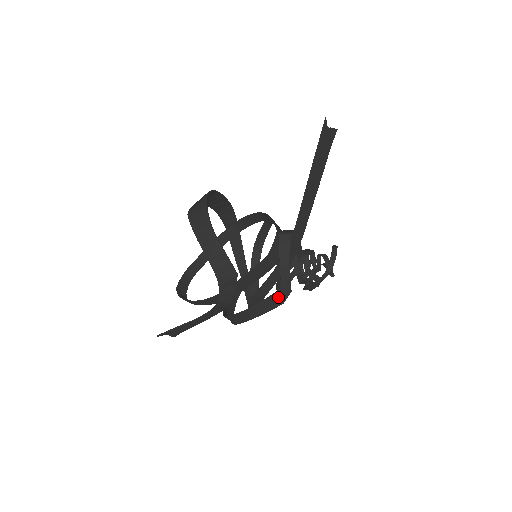
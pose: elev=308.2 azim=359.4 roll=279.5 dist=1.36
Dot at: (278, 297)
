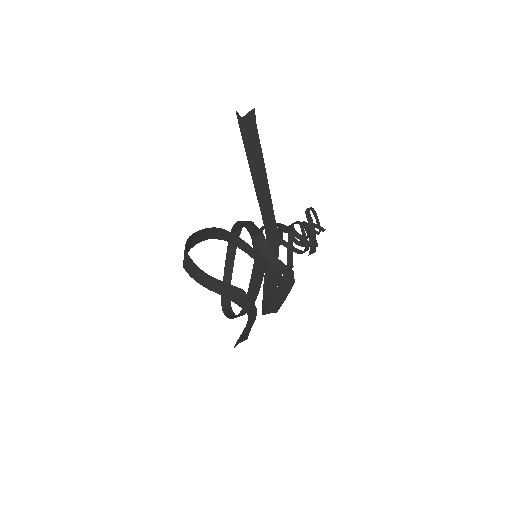
Dot at: (287, 281)
